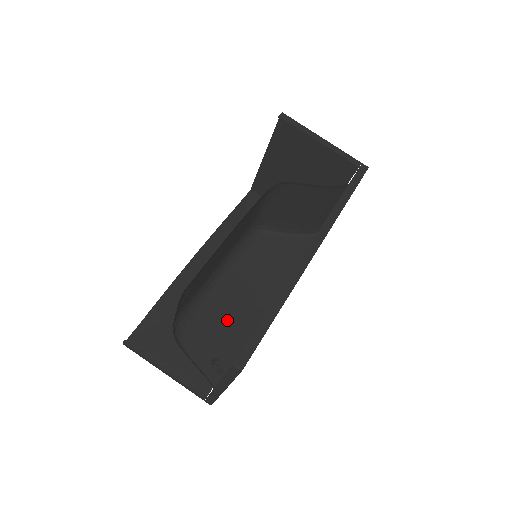
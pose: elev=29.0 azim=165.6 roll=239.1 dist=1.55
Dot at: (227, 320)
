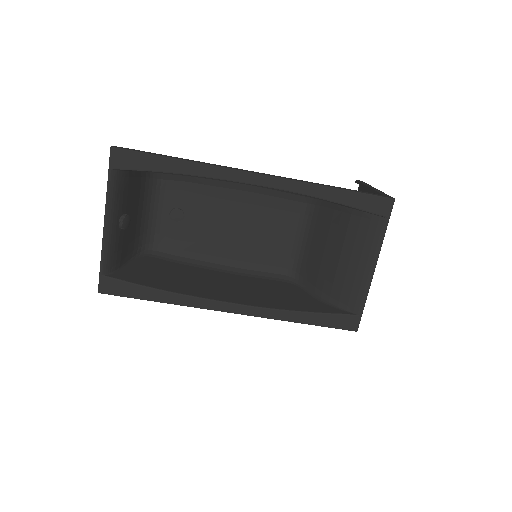
Dot at: (187, 277)
